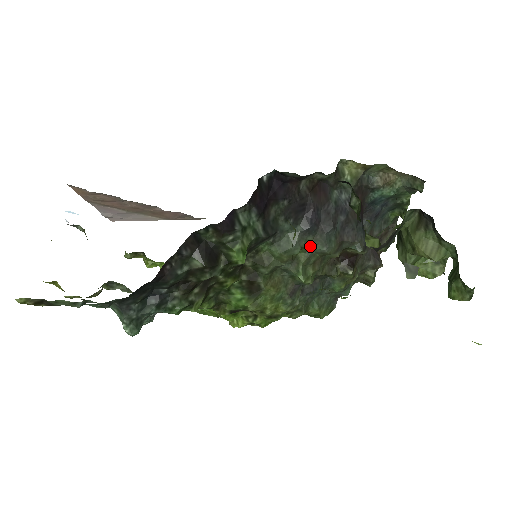
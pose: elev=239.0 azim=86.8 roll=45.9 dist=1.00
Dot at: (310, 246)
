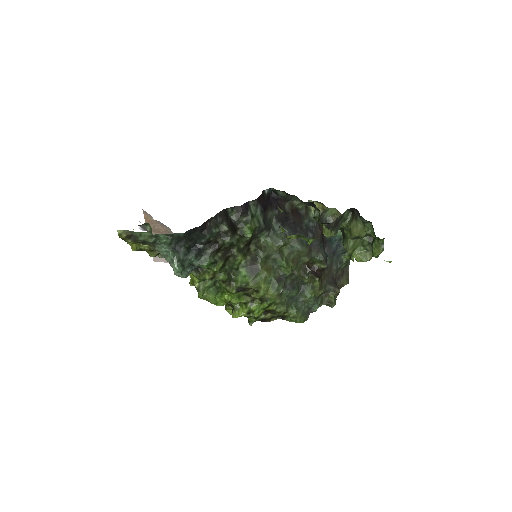
Dot at: (291, 244)
